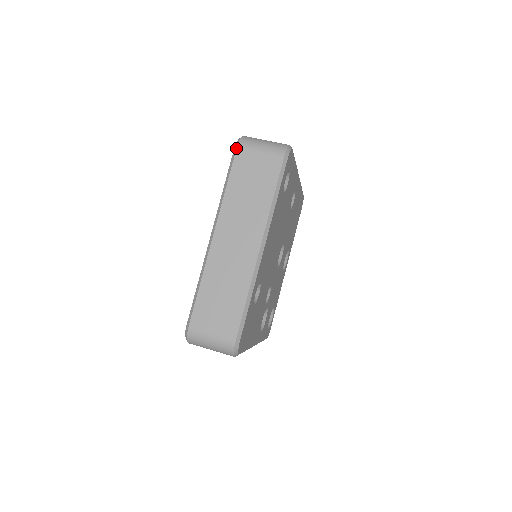
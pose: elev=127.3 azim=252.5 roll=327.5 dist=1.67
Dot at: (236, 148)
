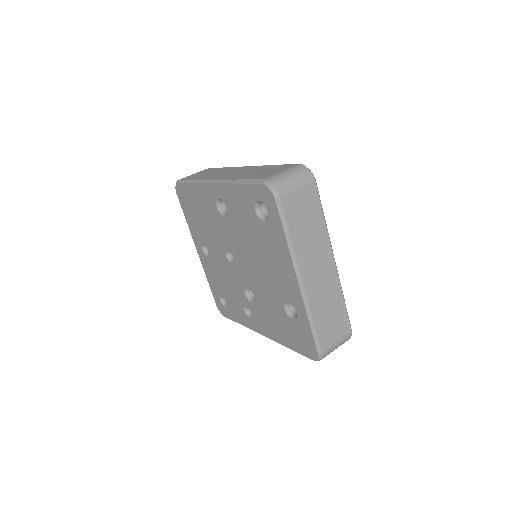
Dot at: (279, 199)
